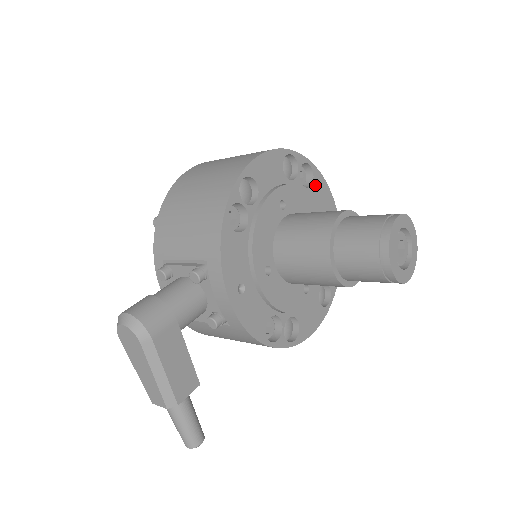
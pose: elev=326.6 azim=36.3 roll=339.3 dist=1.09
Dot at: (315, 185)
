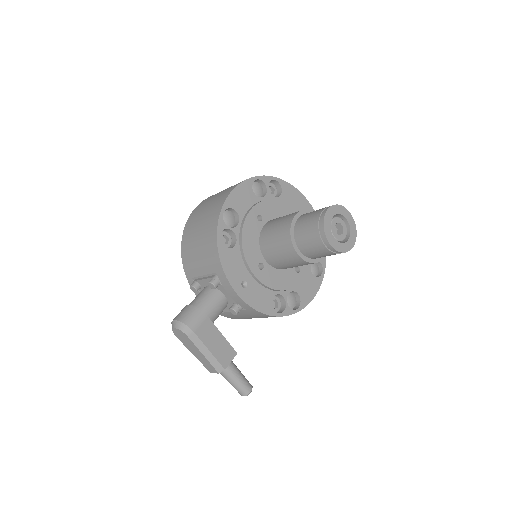
Dot at: (284, 192)
